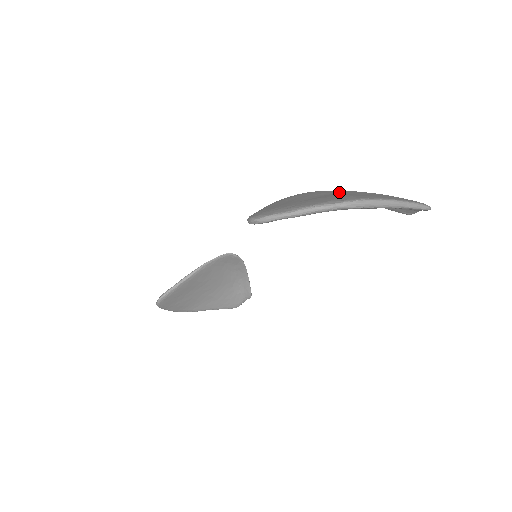
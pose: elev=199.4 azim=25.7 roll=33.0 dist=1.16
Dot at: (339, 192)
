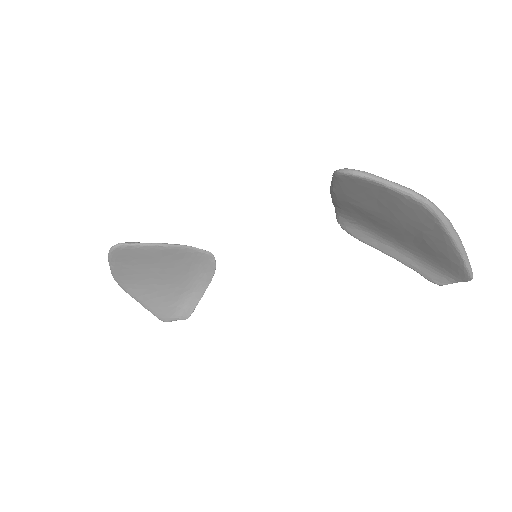
Dot at: occluded
